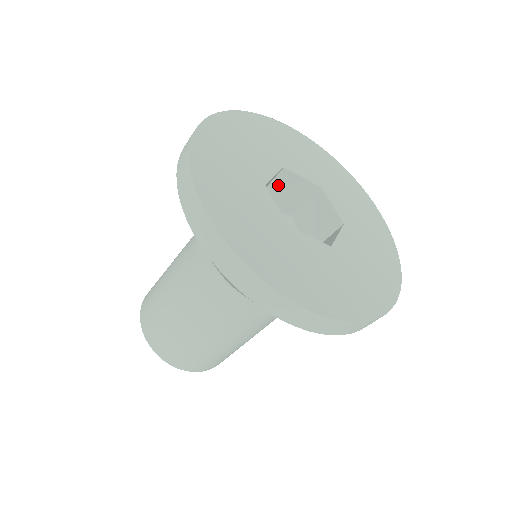
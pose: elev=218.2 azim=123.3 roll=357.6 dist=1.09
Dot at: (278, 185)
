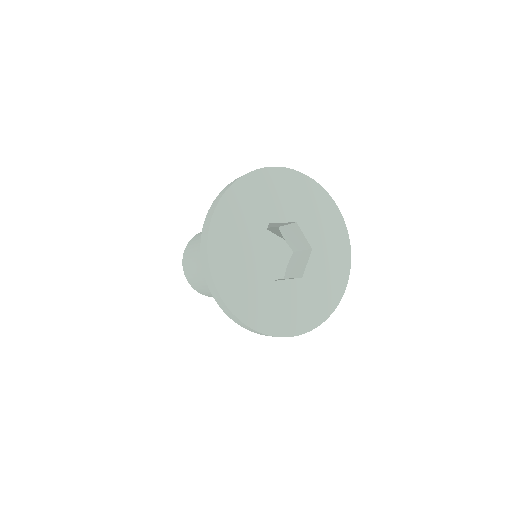
Dot at: (291, 229)
